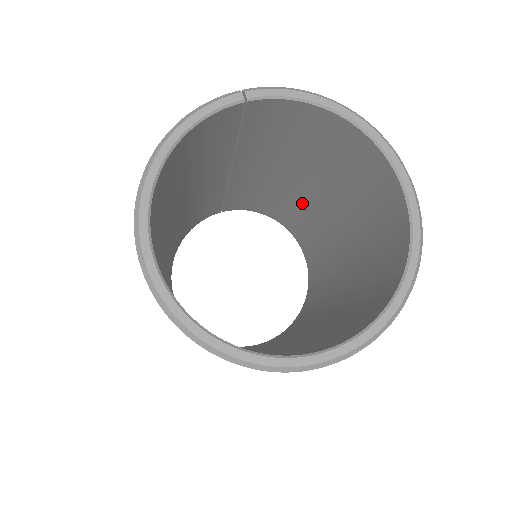
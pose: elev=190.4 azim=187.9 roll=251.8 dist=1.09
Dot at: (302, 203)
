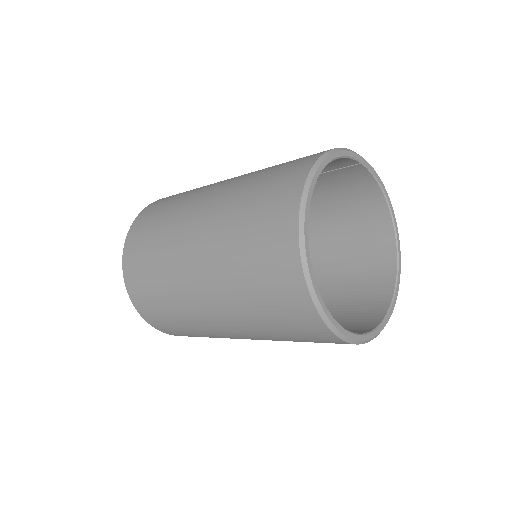
Dot at: occluded
